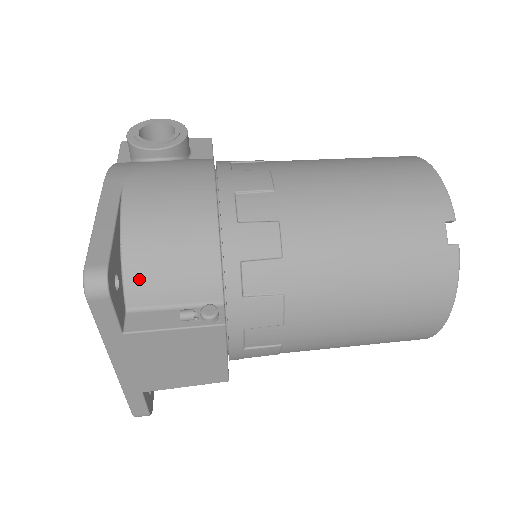
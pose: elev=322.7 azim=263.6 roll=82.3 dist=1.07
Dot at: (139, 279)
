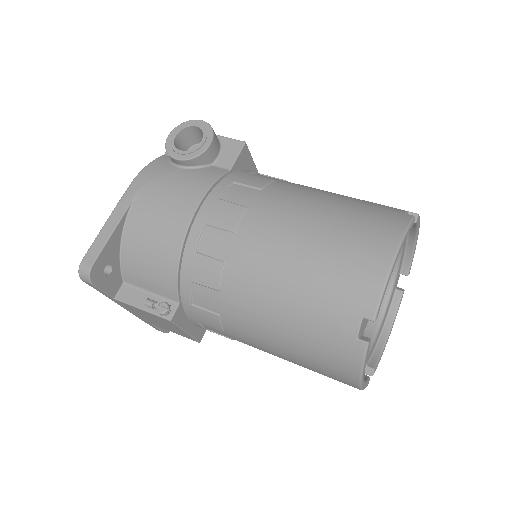
Dot at: (129, 268)
